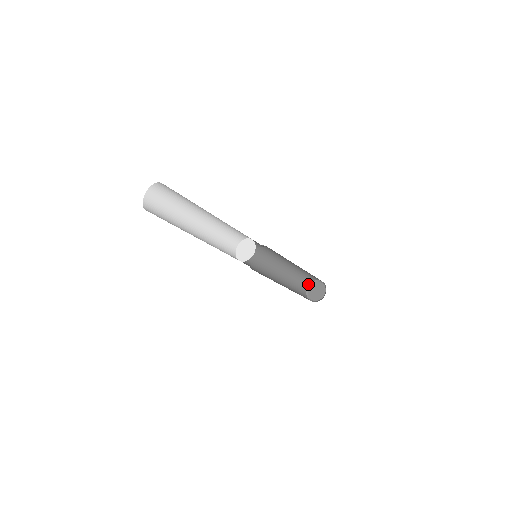
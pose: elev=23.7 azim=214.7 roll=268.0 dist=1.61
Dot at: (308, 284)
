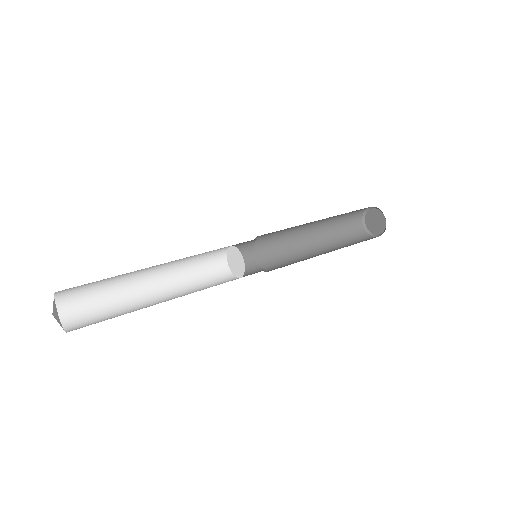
Dot at: (365, 208)
